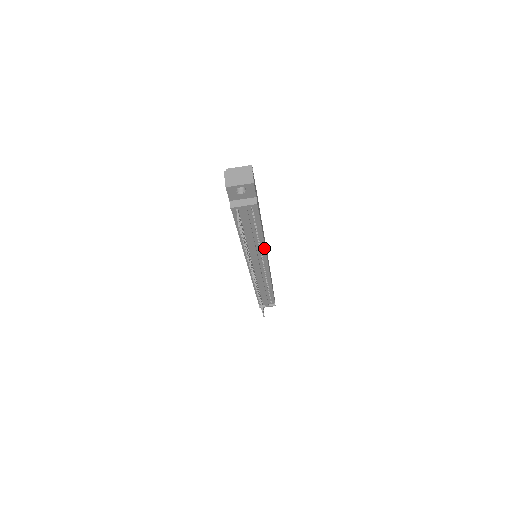
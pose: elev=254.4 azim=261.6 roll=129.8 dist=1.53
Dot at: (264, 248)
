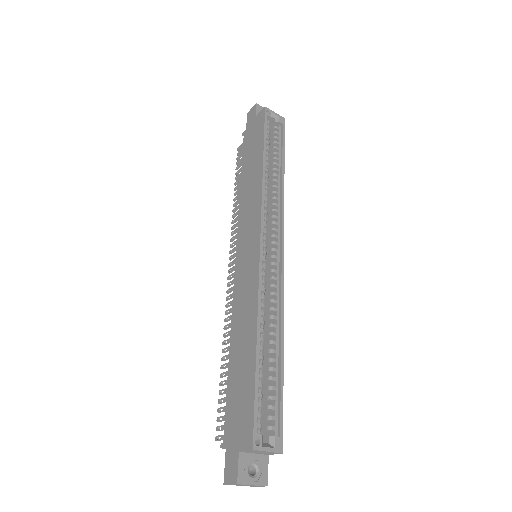
Dot at: occluded
